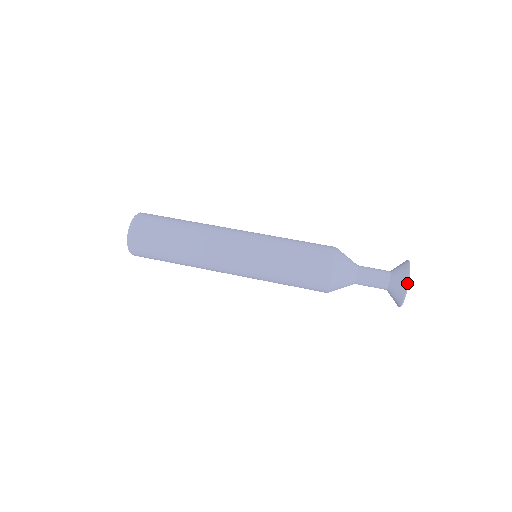
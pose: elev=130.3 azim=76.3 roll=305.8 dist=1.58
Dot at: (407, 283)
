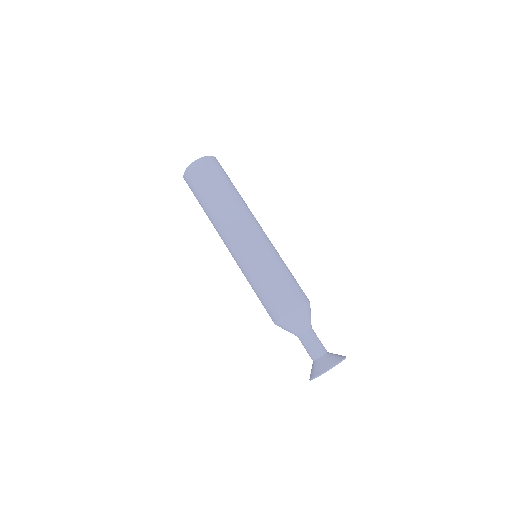
Dot at: (309, 379)
